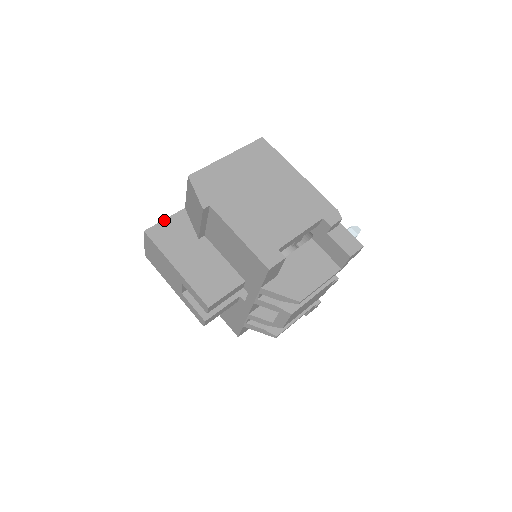
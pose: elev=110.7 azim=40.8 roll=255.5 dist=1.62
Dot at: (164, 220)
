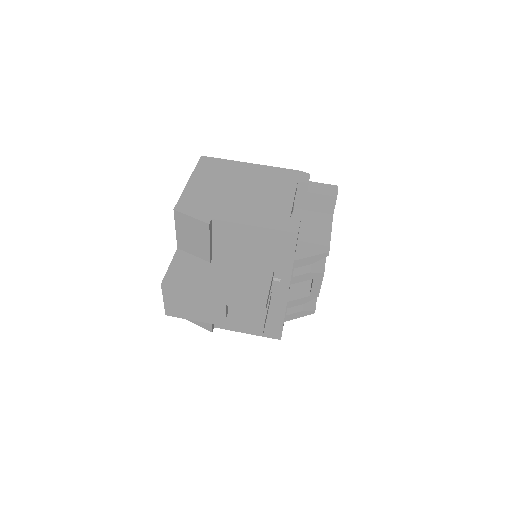
Dot at: (169, 266)
